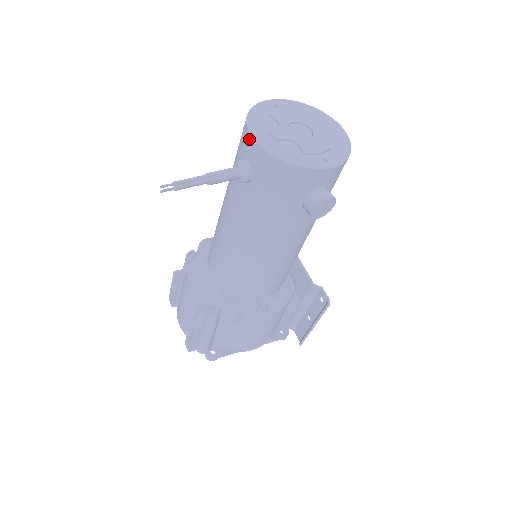
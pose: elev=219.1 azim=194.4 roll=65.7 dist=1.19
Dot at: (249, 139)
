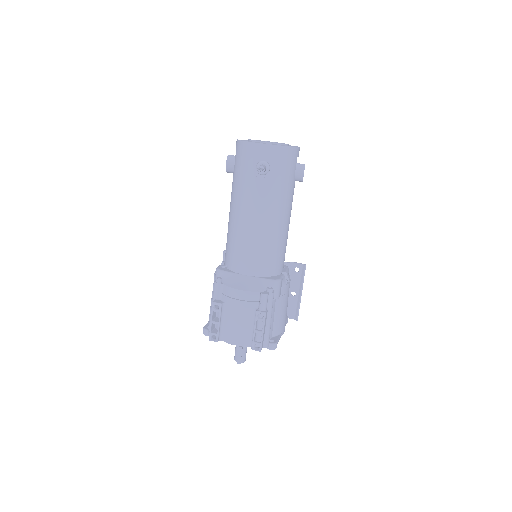
Dot at: (260, 147)
